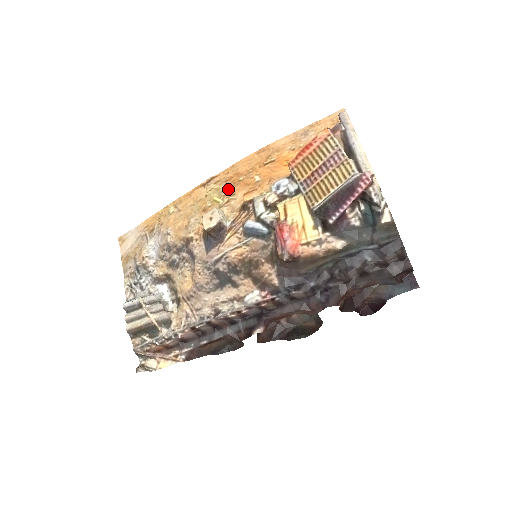
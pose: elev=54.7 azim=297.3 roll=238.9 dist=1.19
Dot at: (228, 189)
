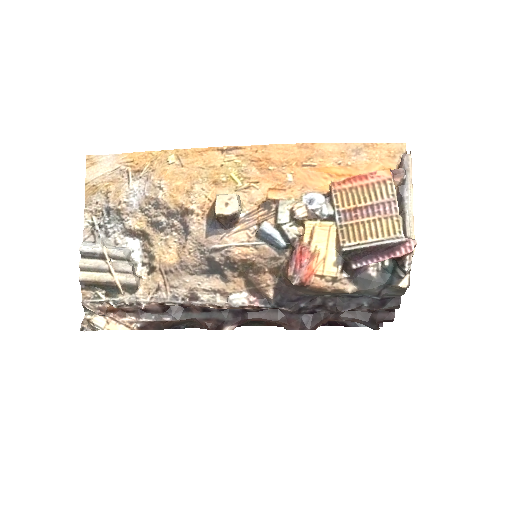
Dot at: (252, 172)
